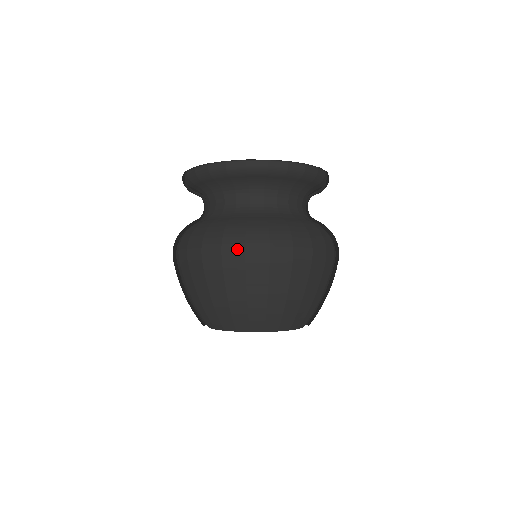
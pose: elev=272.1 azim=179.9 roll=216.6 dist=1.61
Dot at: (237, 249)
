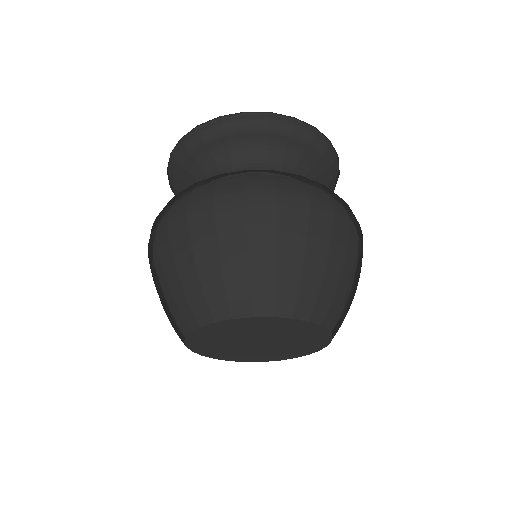
Dot at: (298, 196)
